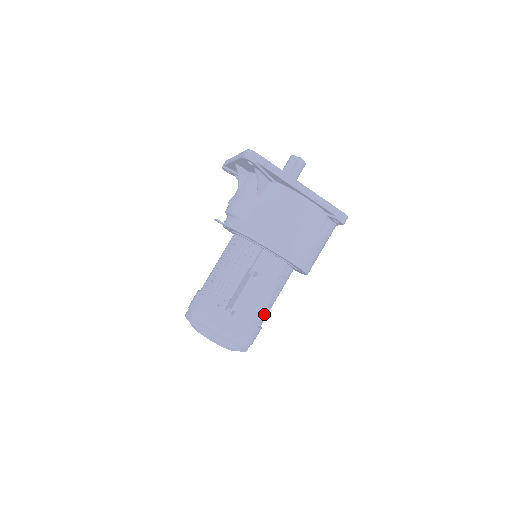
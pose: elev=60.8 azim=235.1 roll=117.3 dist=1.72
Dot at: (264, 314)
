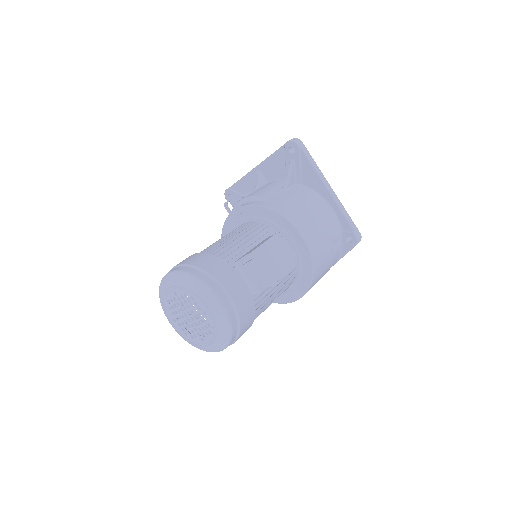
Dot at: occluded
